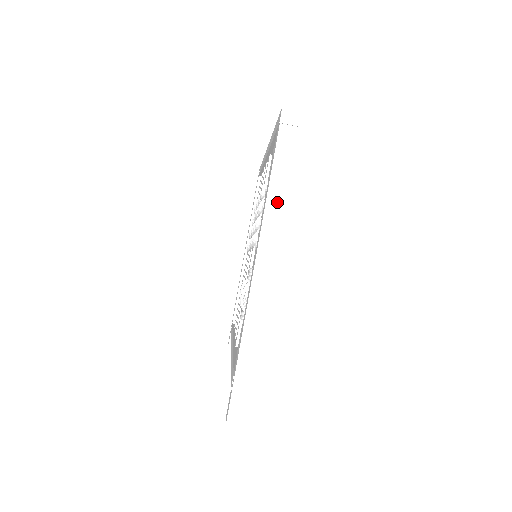
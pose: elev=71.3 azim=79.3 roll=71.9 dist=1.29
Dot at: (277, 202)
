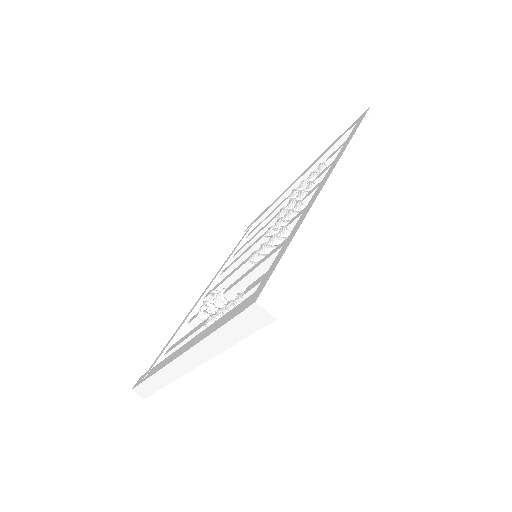
Dot at: (213, 346)
